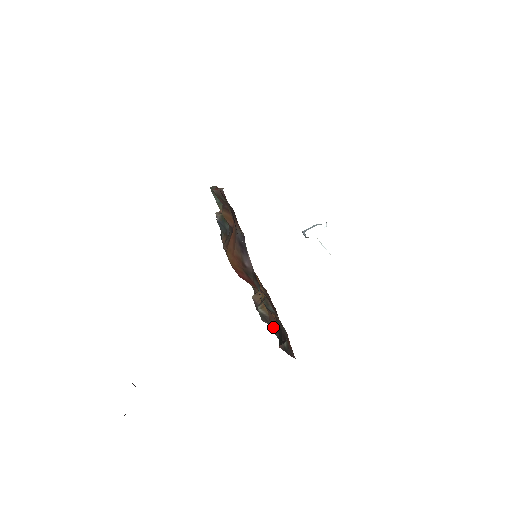
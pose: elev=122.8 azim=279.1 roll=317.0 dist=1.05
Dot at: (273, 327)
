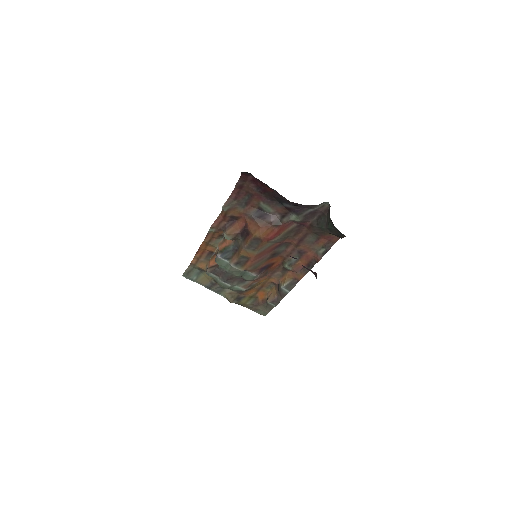
Dot at: (303, 273)
